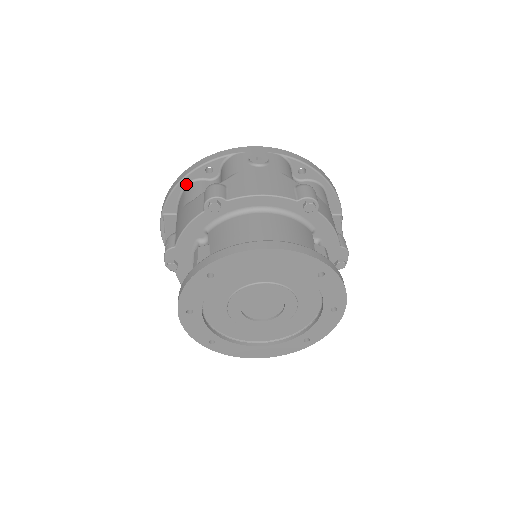
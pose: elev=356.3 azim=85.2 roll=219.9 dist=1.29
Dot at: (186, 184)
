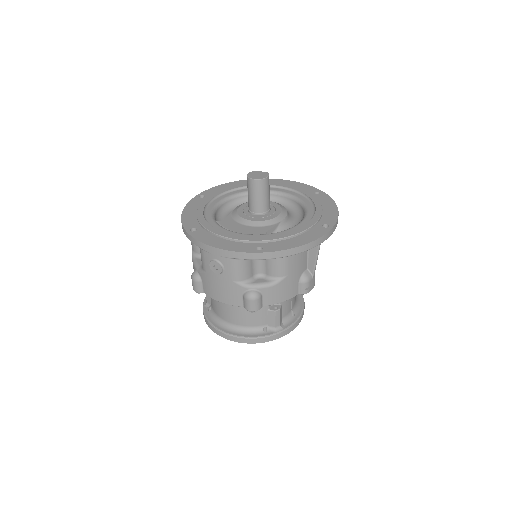
Dot at: occluded
